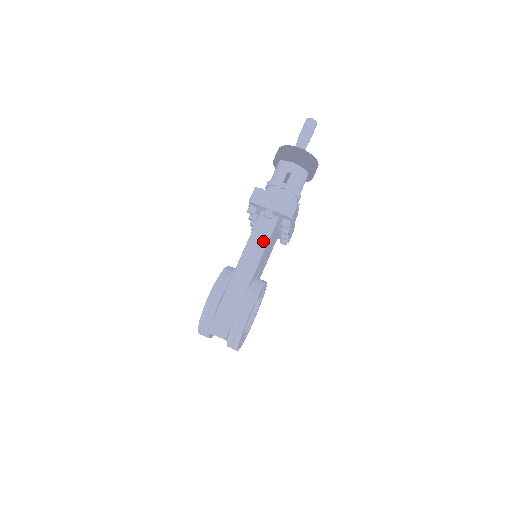
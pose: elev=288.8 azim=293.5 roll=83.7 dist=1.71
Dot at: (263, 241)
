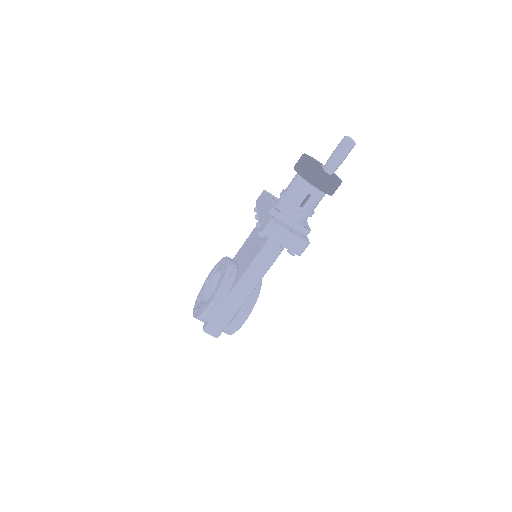
Dot at: (267, 265)
